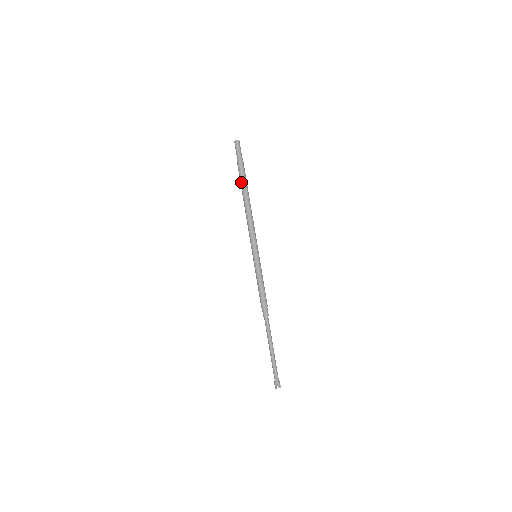
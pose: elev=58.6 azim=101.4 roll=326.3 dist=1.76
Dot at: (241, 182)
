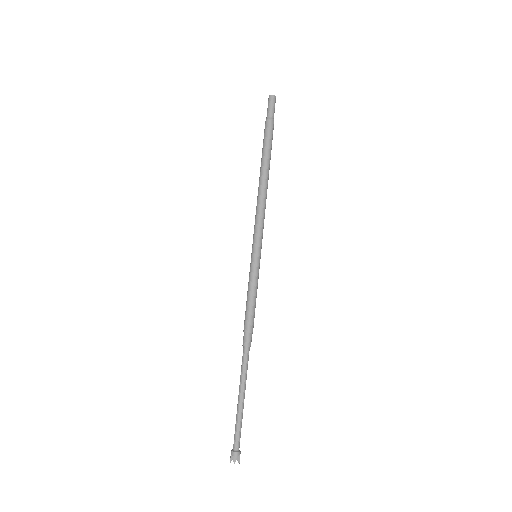
Dot at: (267, 150)
